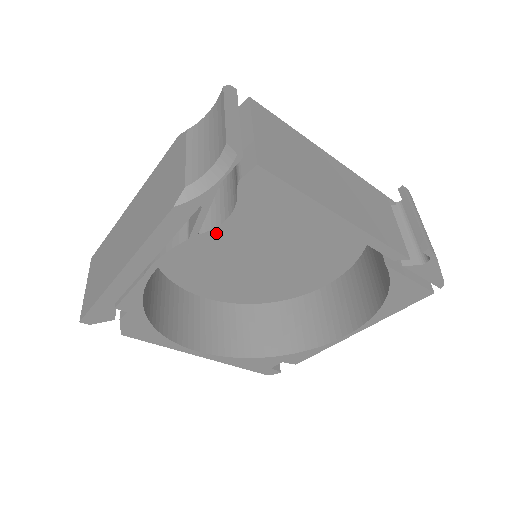
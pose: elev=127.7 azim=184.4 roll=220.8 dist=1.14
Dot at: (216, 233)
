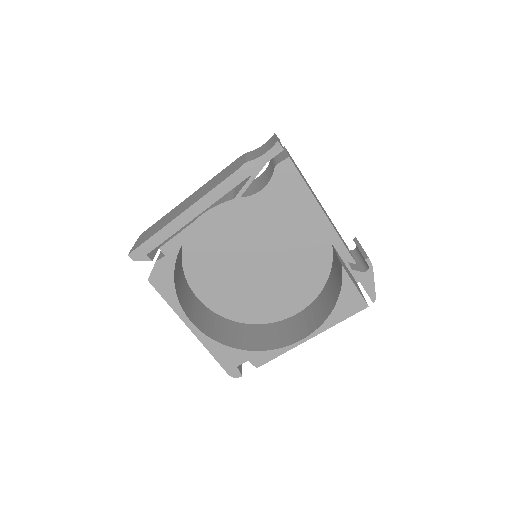
Dot at: (251, 200)
